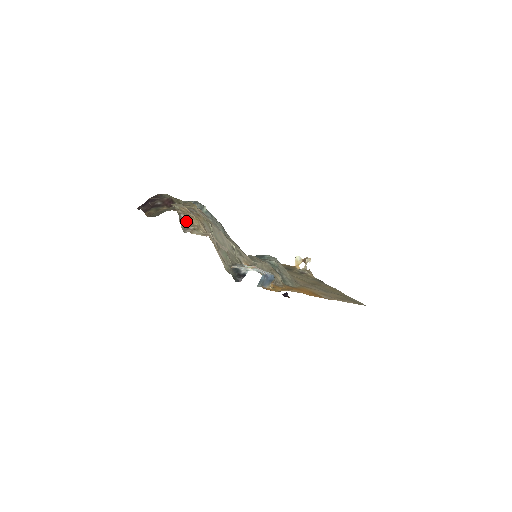
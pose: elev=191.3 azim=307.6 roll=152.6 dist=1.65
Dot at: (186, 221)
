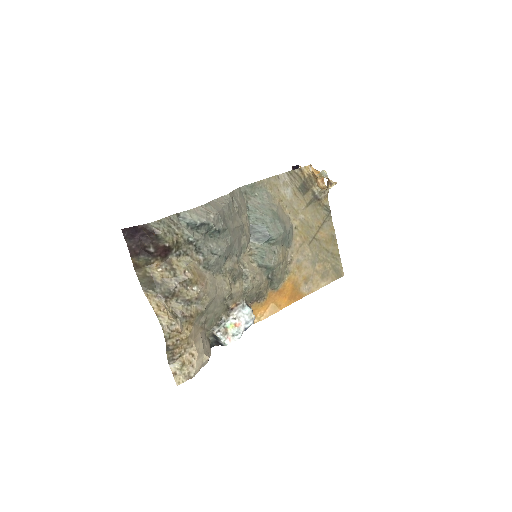
Dot at: (173, 349)
